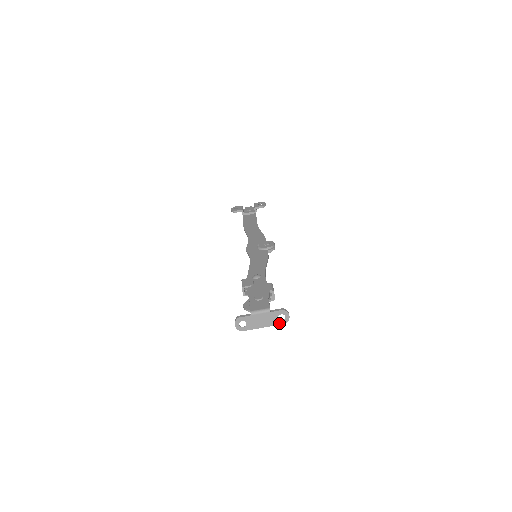
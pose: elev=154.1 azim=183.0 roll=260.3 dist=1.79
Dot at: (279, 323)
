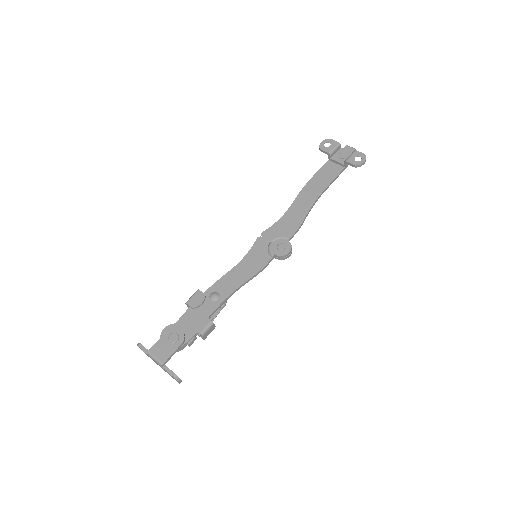
Dot at: (172, 377)
